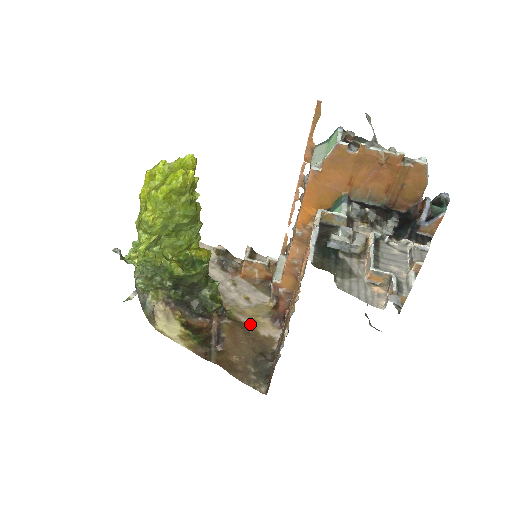
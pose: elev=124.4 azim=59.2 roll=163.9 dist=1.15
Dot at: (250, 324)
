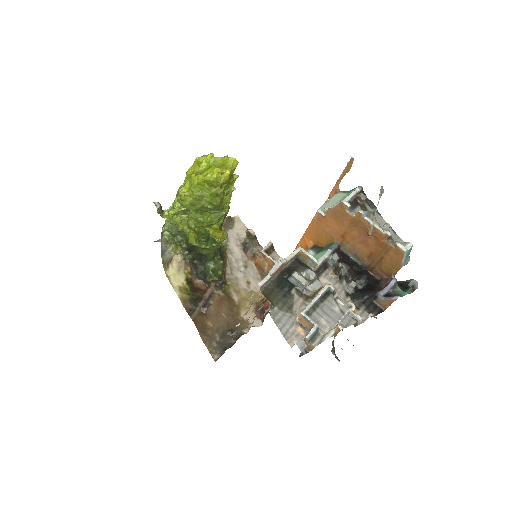
Dot at: (238, 304)
